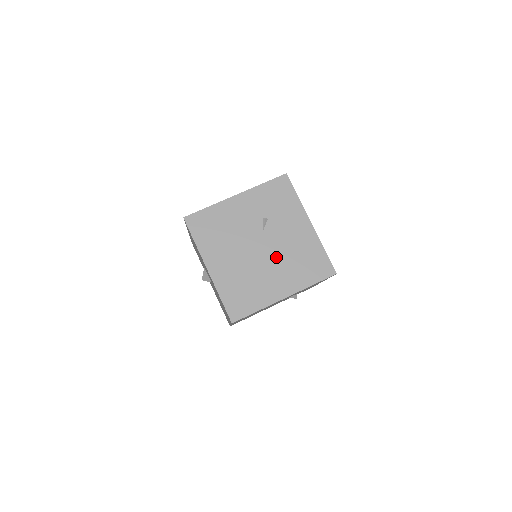
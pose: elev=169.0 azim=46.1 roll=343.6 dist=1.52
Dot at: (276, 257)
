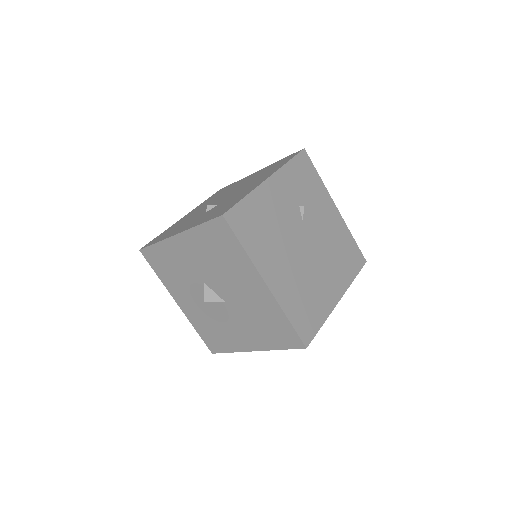
Dot at: (321, 253)
